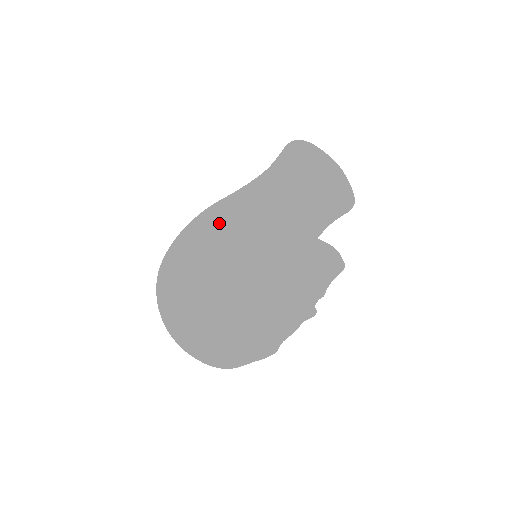
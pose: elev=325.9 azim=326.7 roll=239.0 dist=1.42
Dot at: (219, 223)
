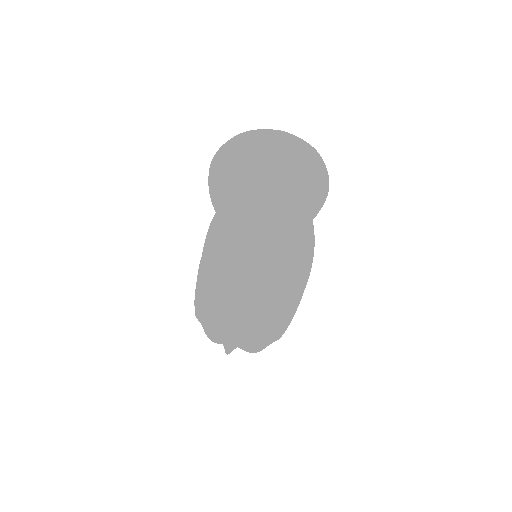
Dot at: occluded
